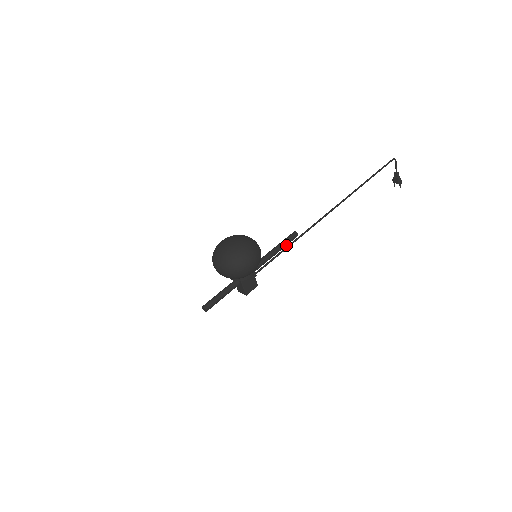
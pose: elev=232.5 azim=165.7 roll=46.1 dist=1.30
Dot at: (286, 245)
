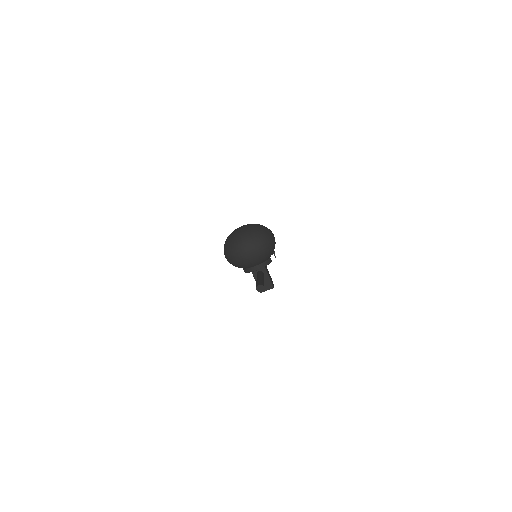
Dot at: occluded
